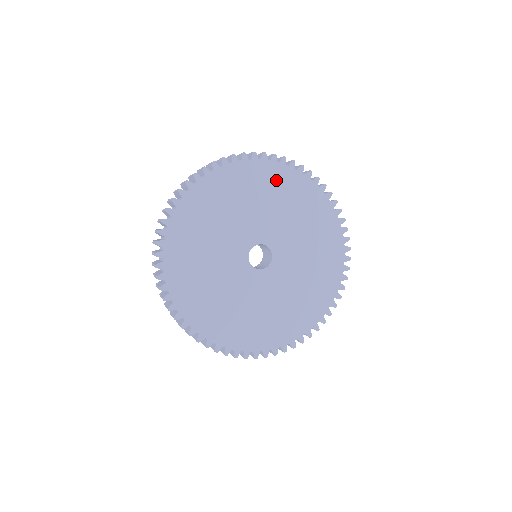
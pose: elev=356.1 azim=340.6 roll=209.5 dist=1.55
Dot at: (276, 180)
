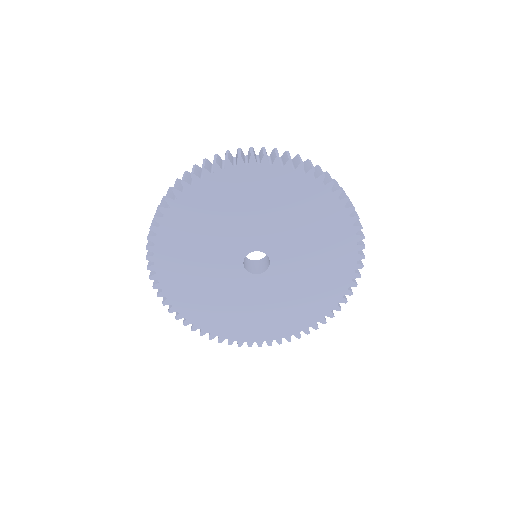
Dot at: (296, 192)
